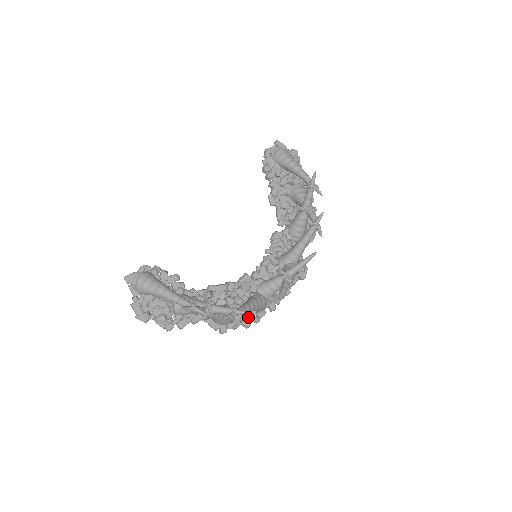
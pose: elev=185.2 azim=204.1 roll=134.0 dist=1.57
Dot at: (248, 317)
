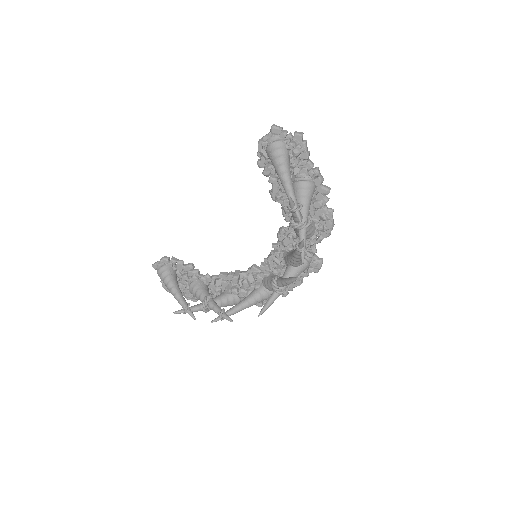
Dot at: occluded
